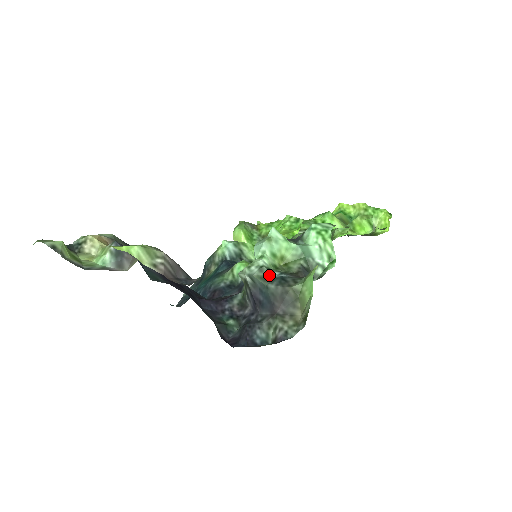
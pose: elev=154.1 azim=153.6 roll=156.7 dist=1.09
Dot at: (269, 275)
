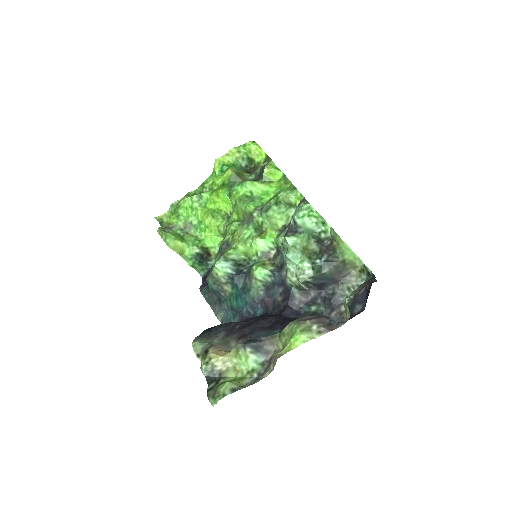
Dot at: (318, 267)
